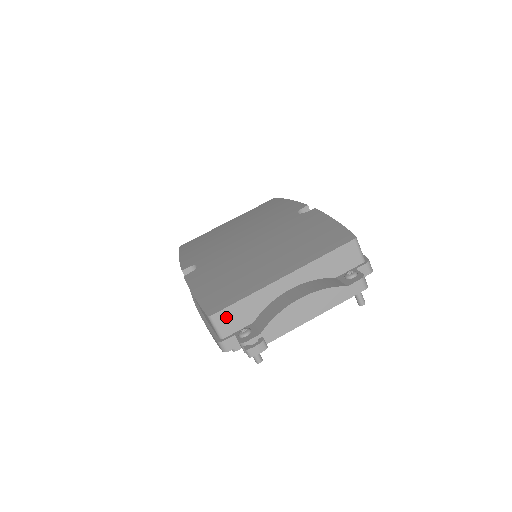
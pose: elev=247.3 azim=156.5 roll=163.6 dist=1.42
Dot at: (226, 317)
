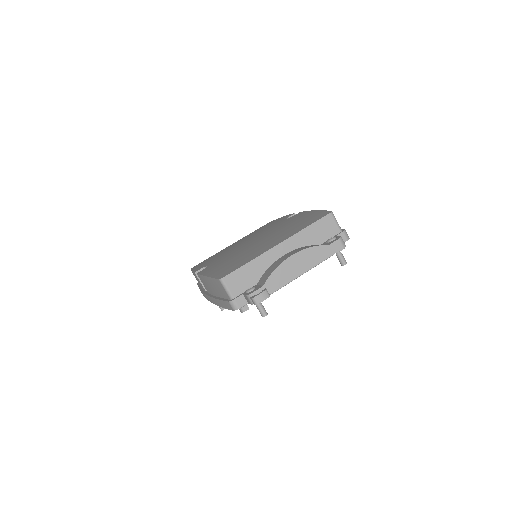
Dot at: (234, 279)
